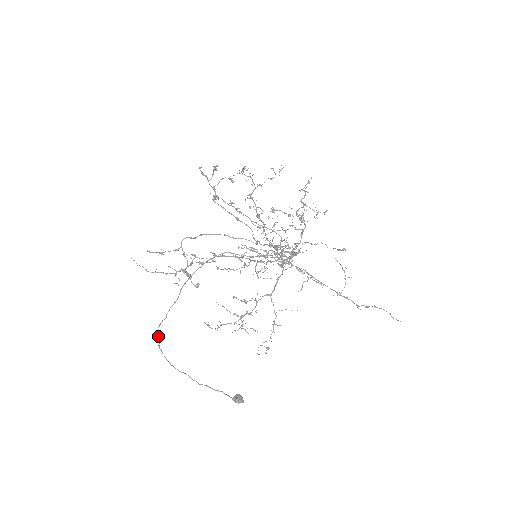
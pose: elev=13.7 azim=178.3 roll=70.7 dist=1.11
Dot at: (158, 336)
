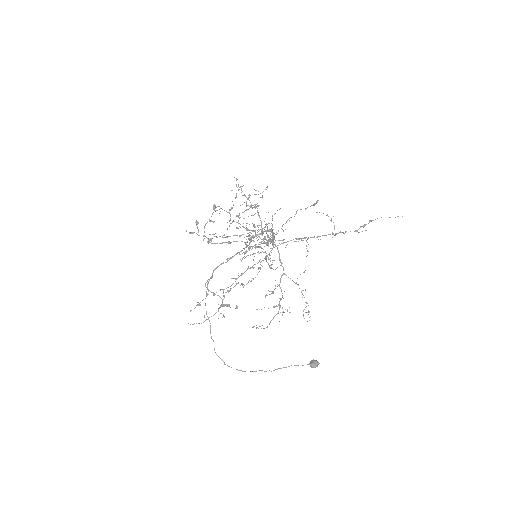
Dot at: occluded
